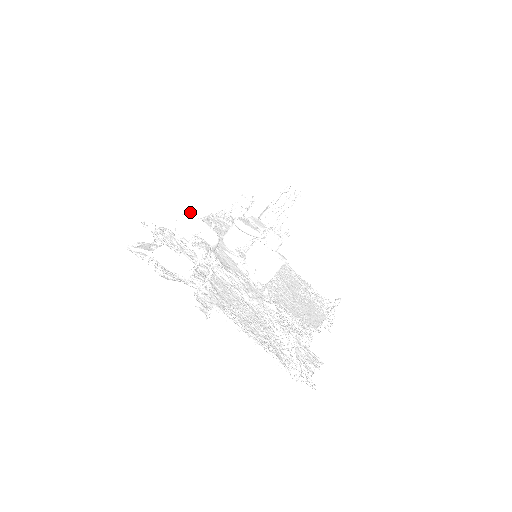
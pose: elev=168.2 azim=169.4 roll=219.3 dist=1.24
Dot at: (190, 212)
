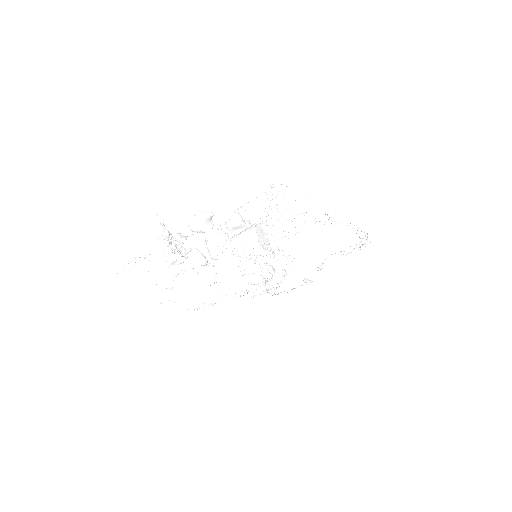
Dot at: (172, 262)
